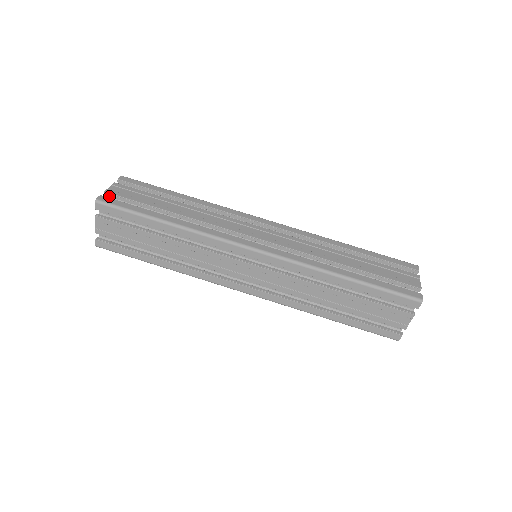
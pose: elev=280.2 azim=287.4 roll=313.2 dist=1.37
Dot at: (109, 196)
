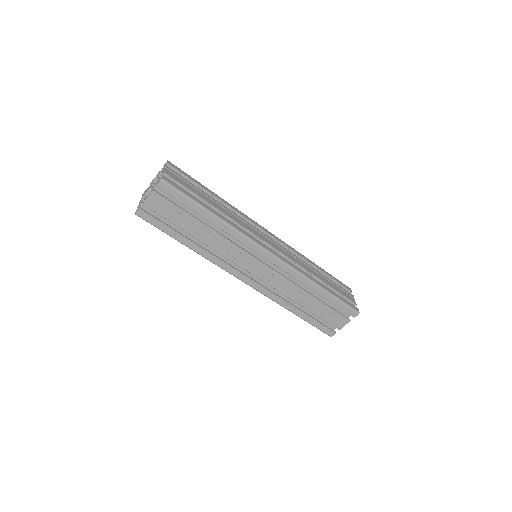
Dot at: occluded
